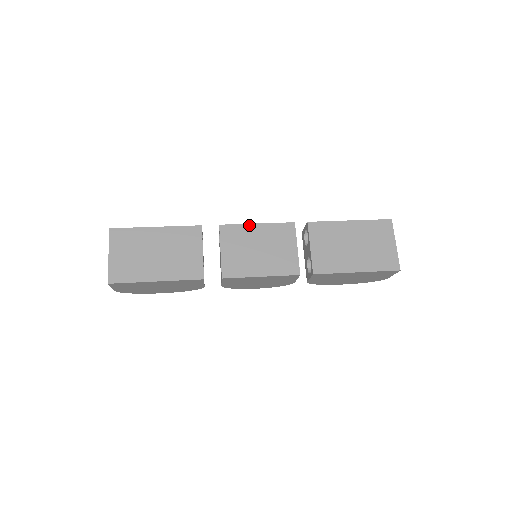
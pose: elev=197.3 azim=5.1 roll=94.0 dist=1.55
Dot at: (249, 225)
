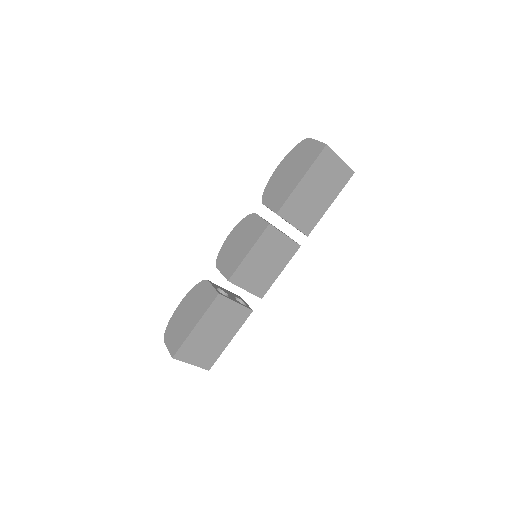
Dot at: (245, 260)
